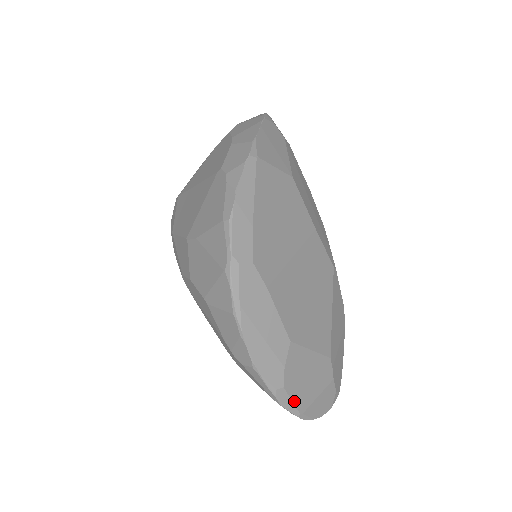
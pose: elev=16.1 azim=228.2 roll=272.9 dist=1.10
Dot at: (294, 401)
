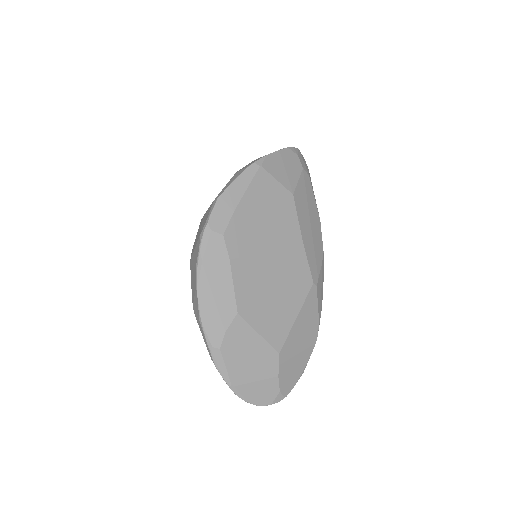
Dot at: (228, 368)
